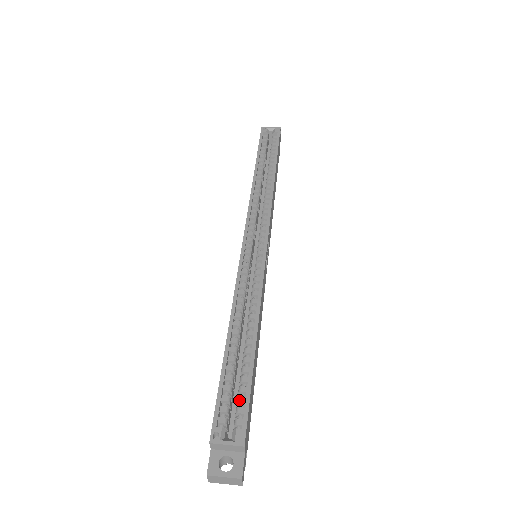
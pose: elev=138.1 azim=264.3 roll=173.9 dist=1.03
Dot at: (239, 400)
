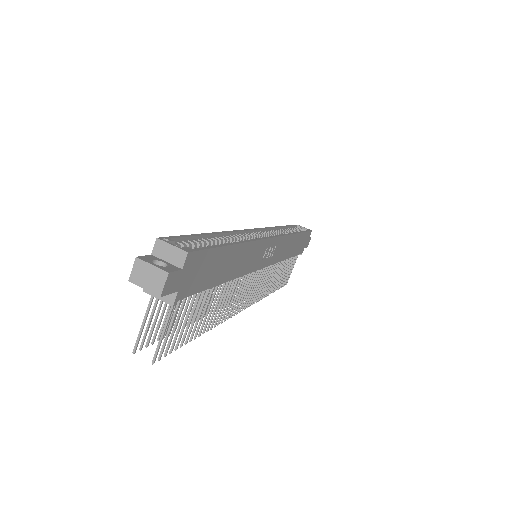
Dot at: occluded
